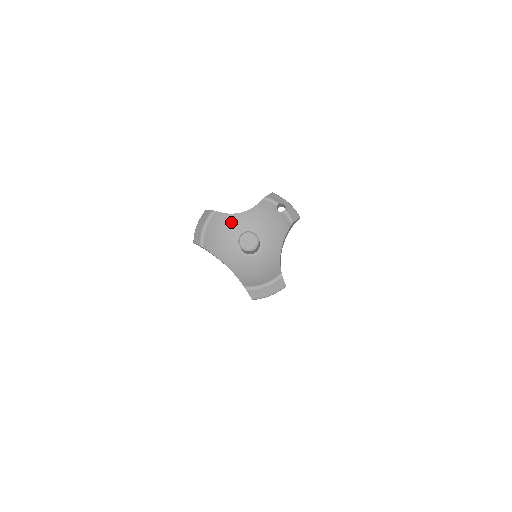
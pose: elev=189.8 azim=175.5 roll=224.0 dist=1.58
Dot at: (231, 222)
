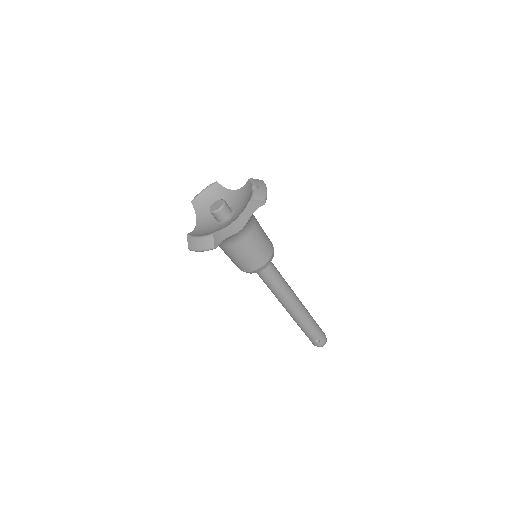
Dot at: (225, 196)
